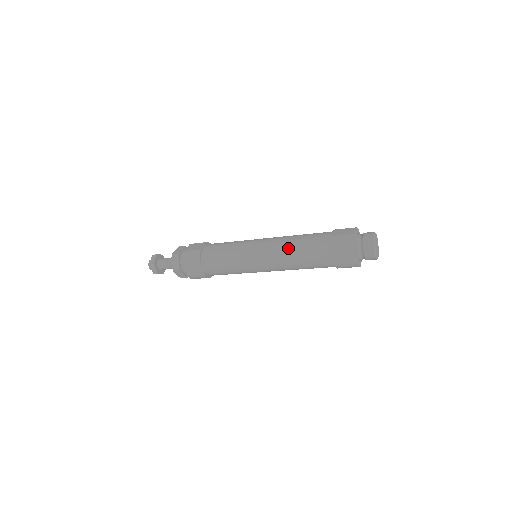
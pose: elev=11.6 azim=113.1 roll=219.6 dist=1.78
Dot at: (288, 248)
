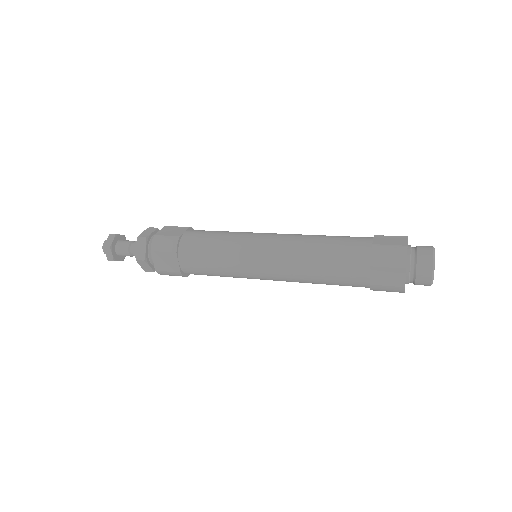
Dot at: (306, 252)
